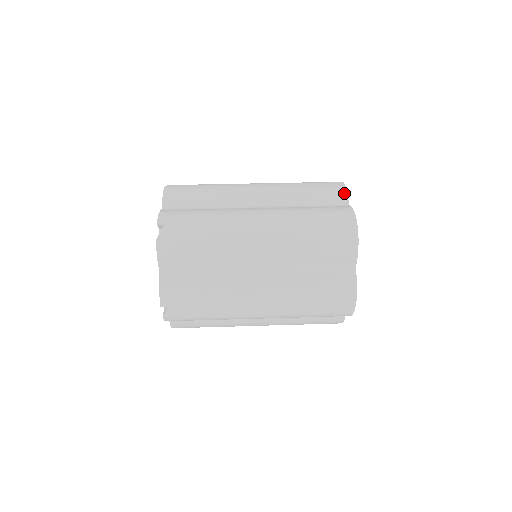
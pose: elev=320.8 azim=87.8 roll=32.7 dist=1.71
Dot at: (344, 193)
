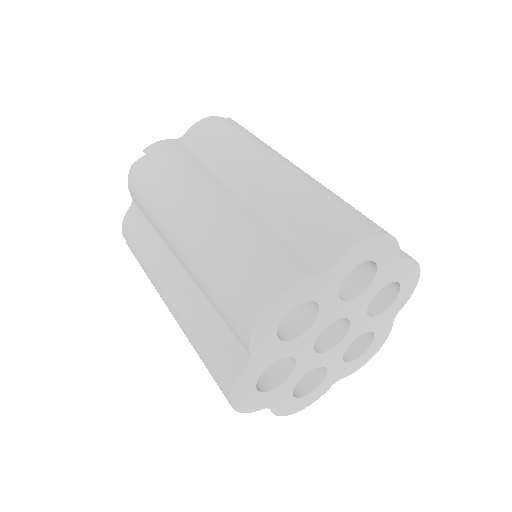
Dot at: (340, 250)
